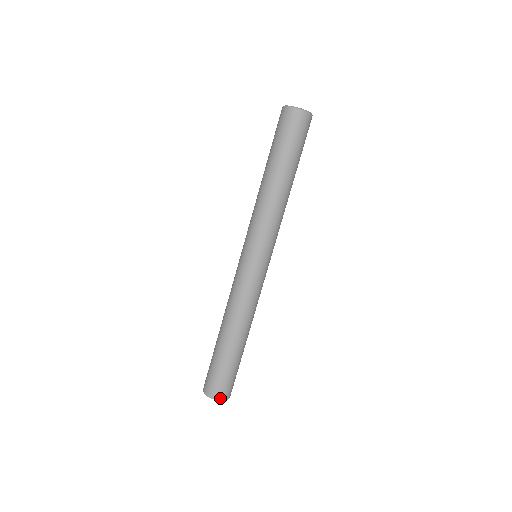
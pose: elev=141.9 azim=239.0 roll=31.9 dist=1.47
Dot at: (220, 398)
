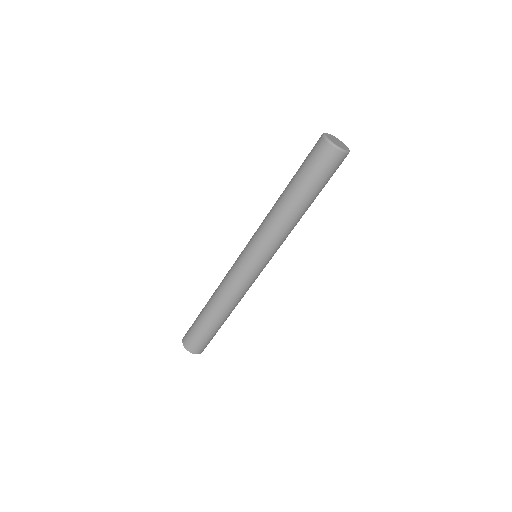
Dot at: (188, 348)
